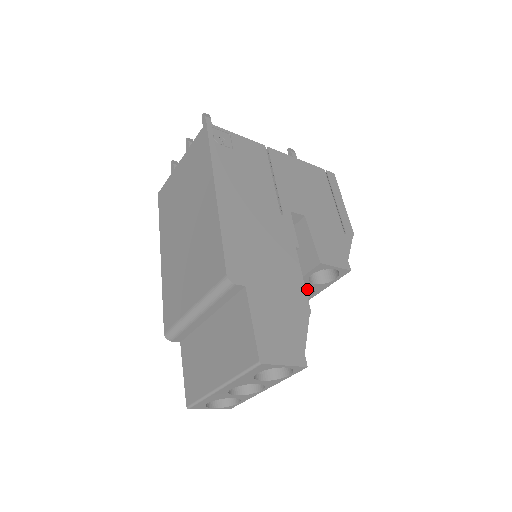
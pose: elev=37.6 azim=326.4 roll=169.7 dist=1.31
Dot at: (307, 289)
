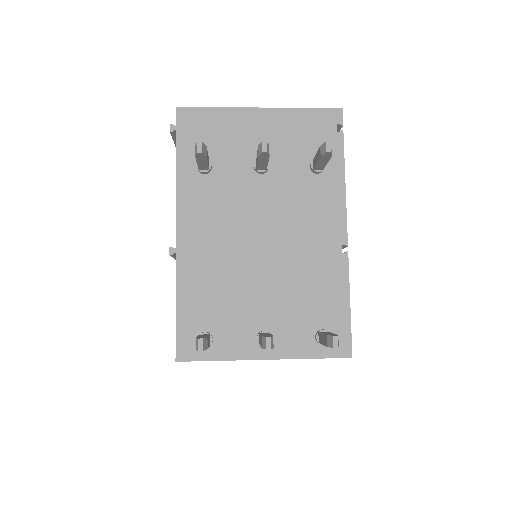
Dot at: occluded
